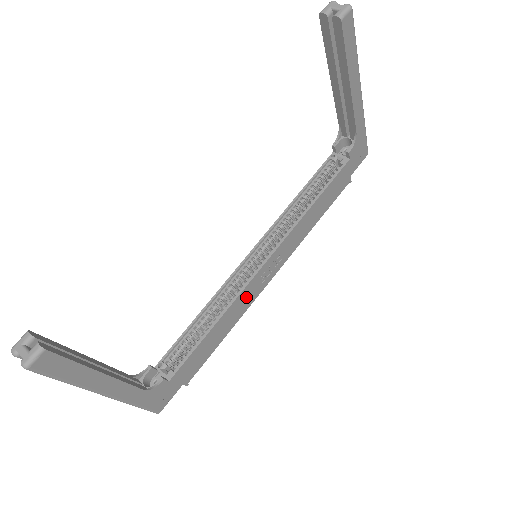
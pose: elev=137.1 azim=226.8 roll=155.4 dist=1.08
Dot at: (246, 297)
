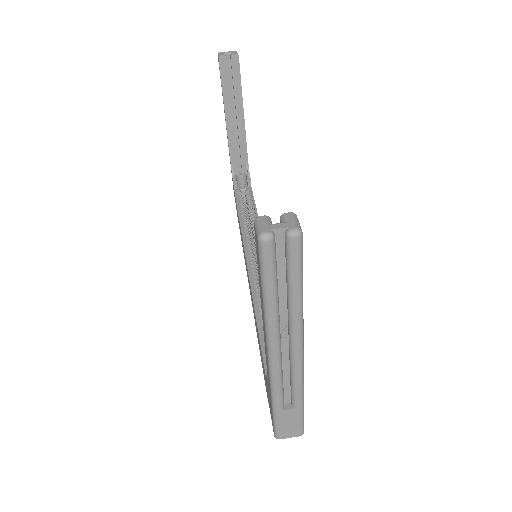
Dot at: occluded
